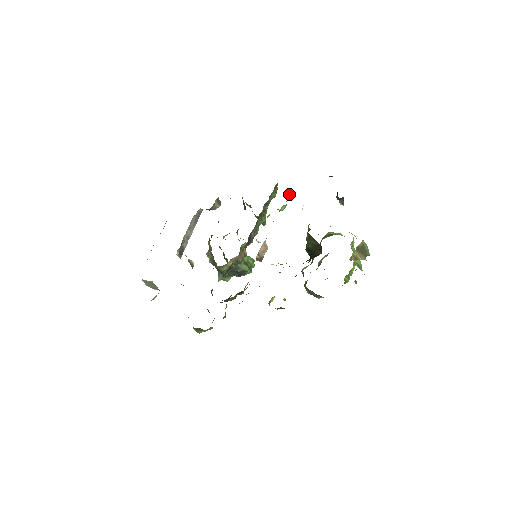
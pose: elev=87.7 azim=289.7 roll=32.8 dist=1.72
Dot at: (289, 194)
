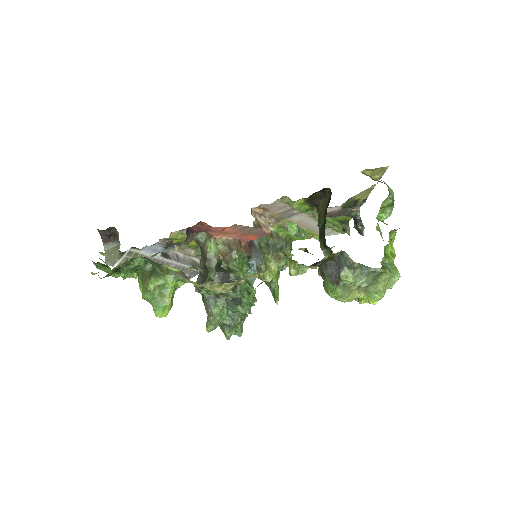
Dot at: (300, 229)
